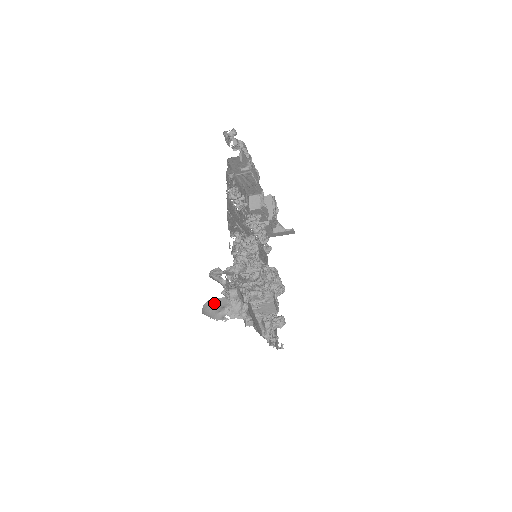
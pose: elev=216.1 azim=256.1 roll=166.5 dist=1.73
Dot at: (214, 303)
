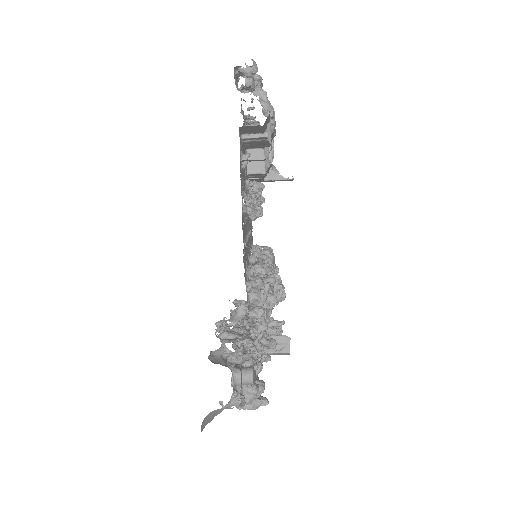
Dot at: (219, 409)
